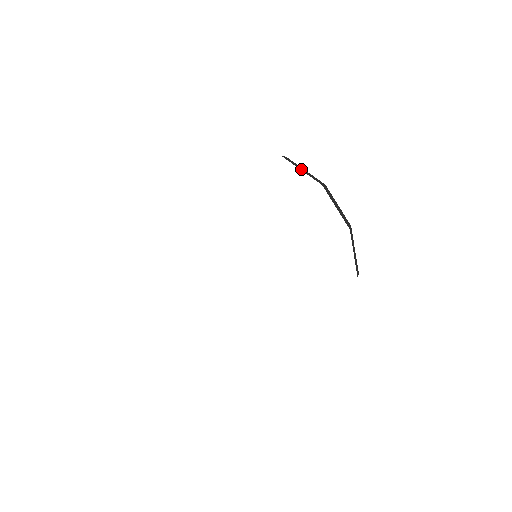
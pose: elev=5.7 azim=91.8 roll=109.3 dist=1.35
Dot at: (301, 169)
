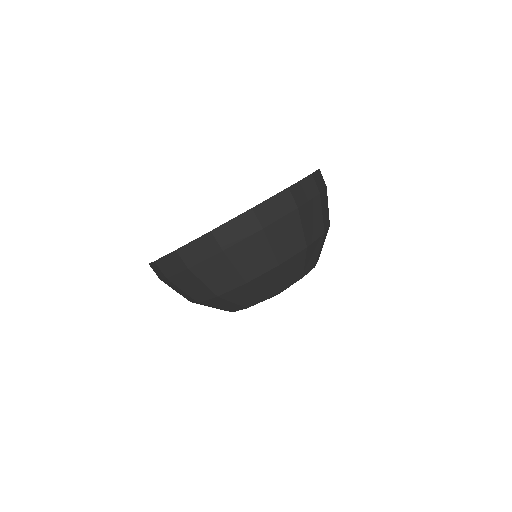
Dot at: occluded
